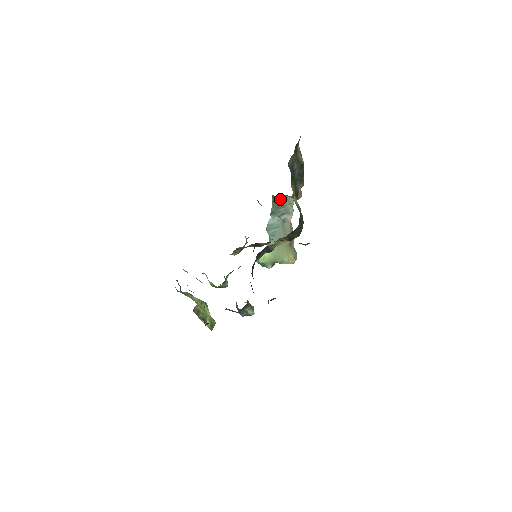
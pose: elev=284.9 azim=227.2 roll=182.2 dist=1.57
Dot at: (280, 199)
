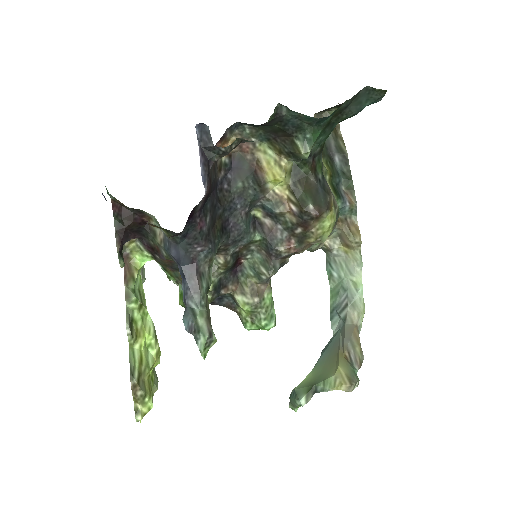
Dot at: (337, 266)
